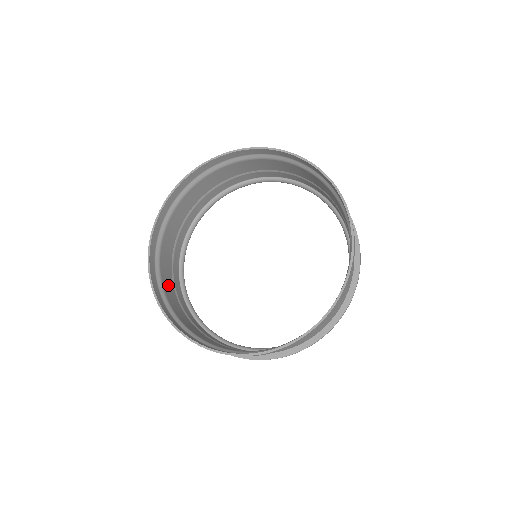
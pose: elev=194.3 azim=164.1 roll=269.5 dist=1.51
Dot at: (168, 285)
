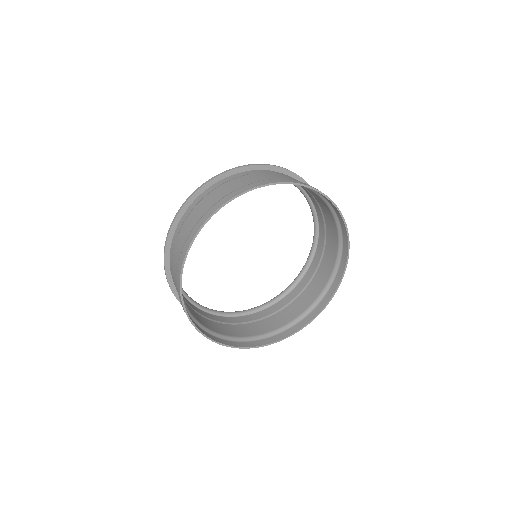
Dot at: (193, 313)
